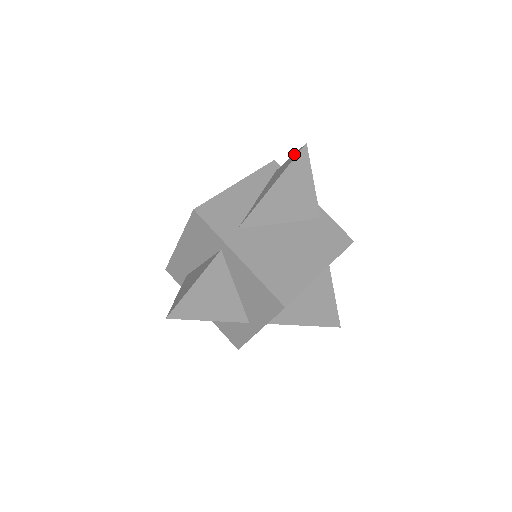
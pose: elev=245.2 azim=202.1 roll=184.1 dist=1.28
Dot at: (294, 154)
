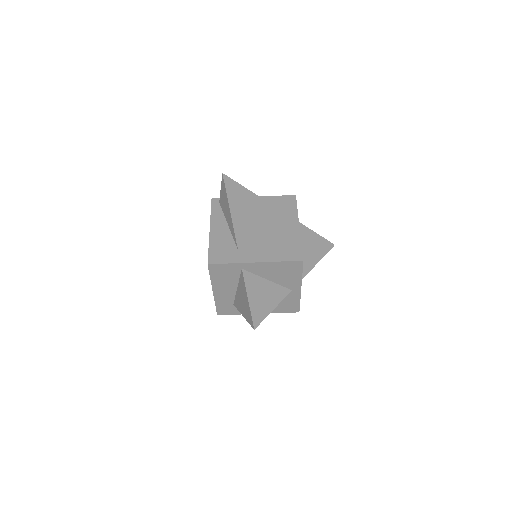
Dot at: (221, 185)
